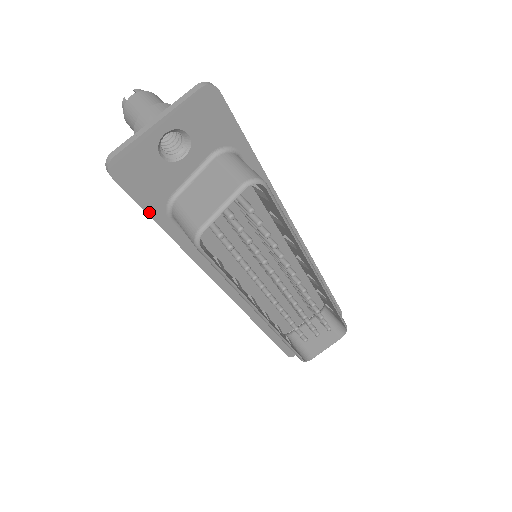
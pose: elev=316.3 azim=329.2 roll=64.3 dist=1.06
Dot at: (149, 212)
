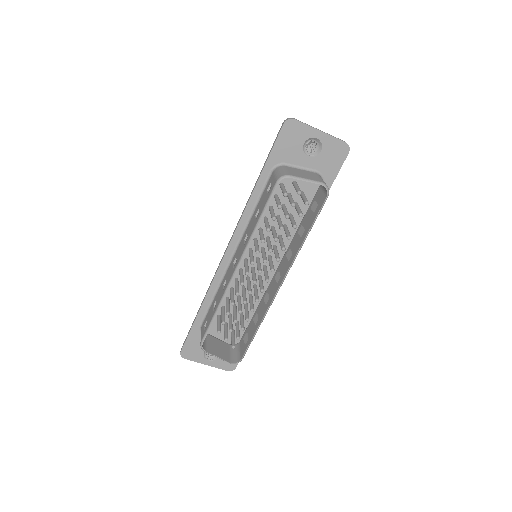
Dot at: (270, 156)
